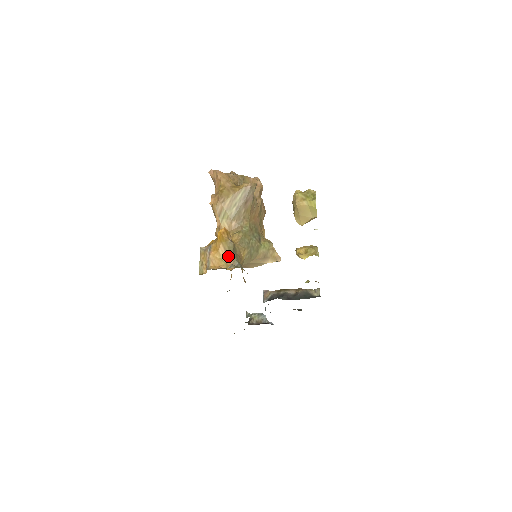
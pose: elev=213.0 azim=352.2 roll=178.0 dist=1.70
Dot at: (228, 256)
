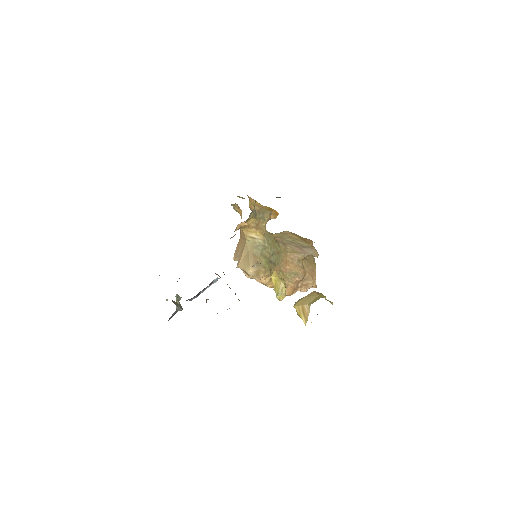
Dot at: (259, 208)
